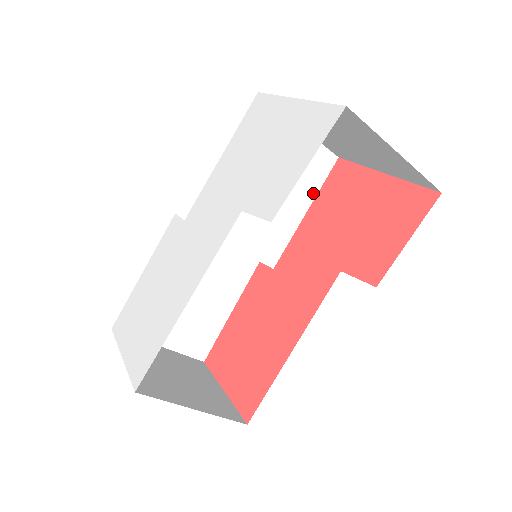
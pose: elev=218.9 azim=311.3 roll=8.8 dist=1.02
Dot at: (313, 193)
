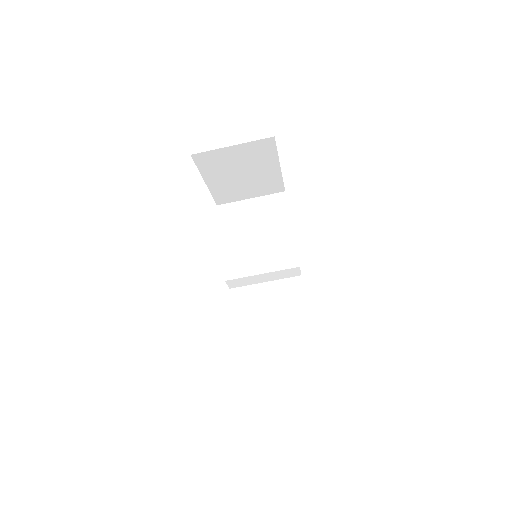
Dot at: (287, 216)
